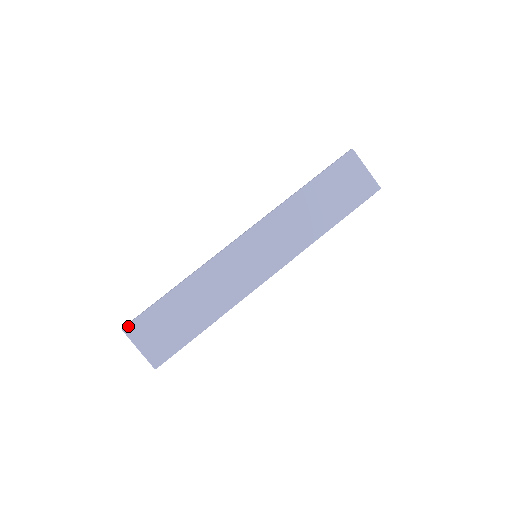
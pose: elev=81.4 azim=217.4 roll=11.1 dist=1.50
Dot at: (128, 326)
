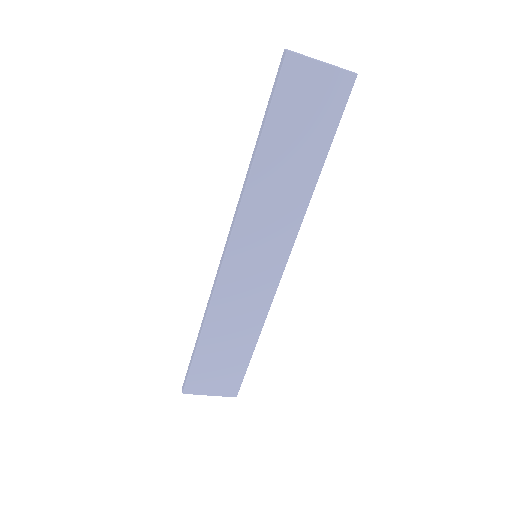
Dot at: (186, 388)
